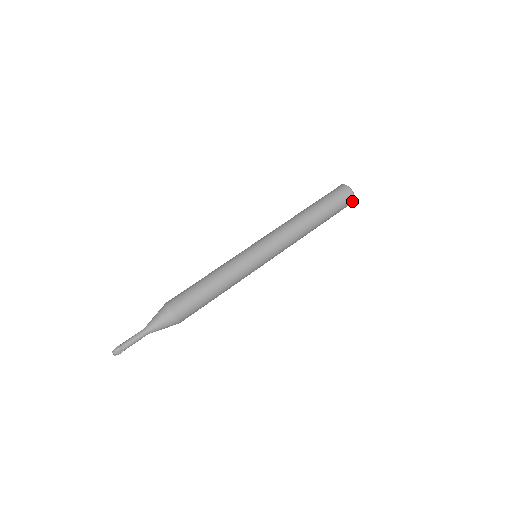
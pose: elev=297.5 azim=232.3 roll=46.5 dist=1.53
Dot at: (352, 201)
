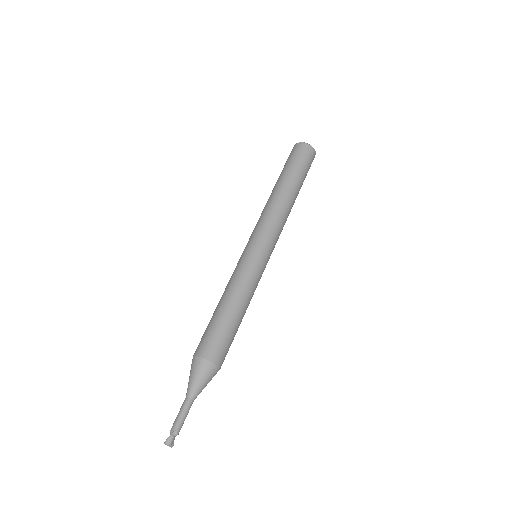
Dot at: occluded
